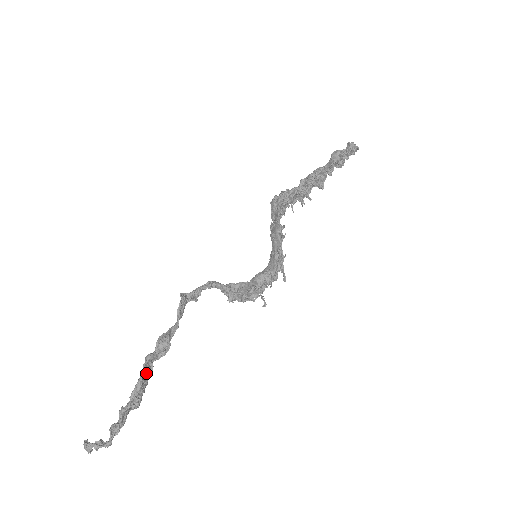
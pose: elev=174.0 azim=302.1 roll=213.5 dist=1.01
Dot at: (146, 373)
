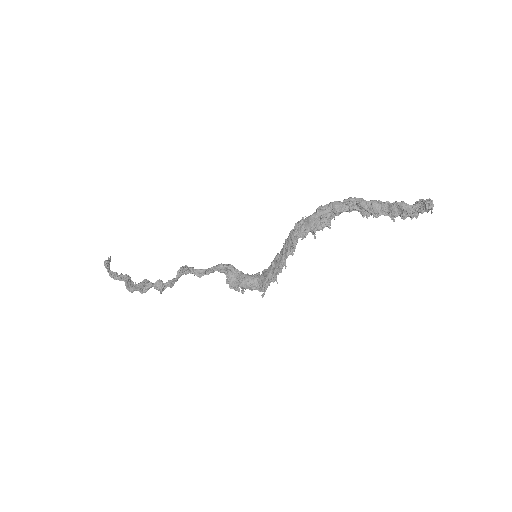
Dot at: occluded
